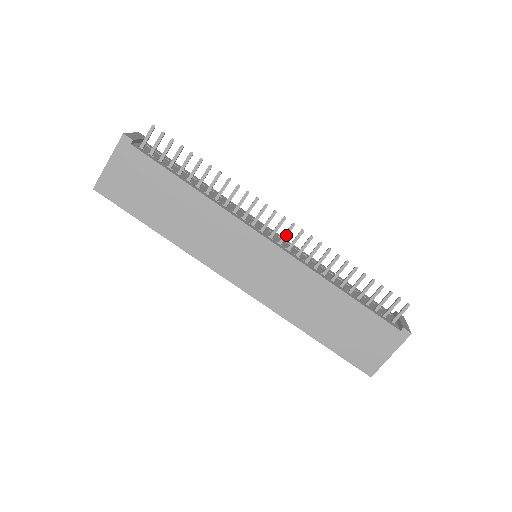
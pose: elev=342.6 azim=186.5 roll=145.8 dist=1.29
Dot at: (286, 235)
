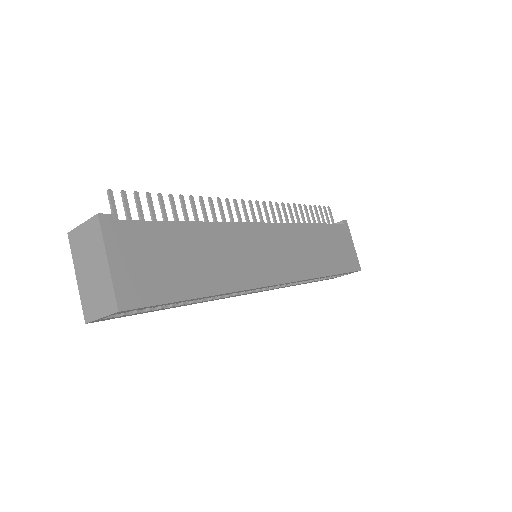
Dot at: (261, 214)
